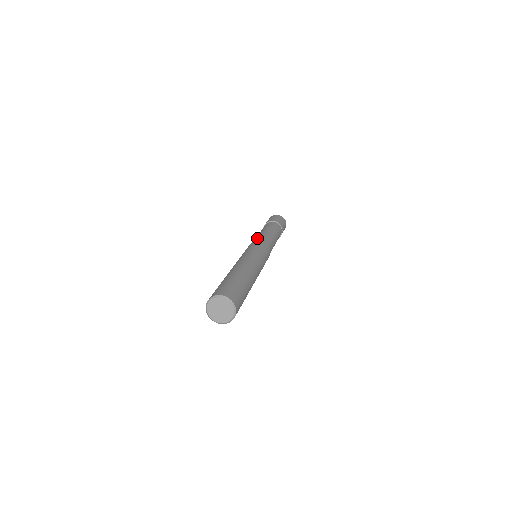
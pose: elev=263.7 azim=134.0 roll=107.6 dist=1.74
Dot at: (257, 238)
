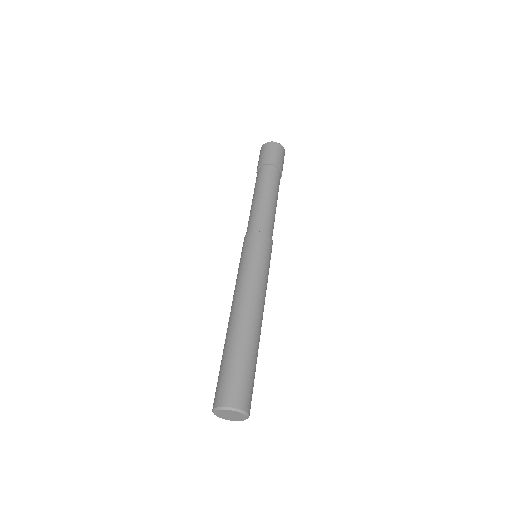
Dot at: (254, 221)
